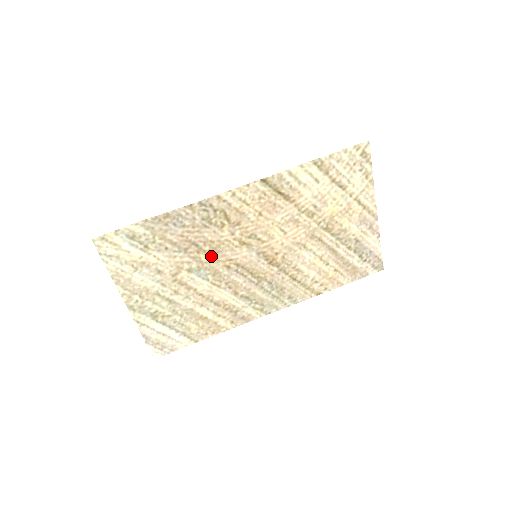
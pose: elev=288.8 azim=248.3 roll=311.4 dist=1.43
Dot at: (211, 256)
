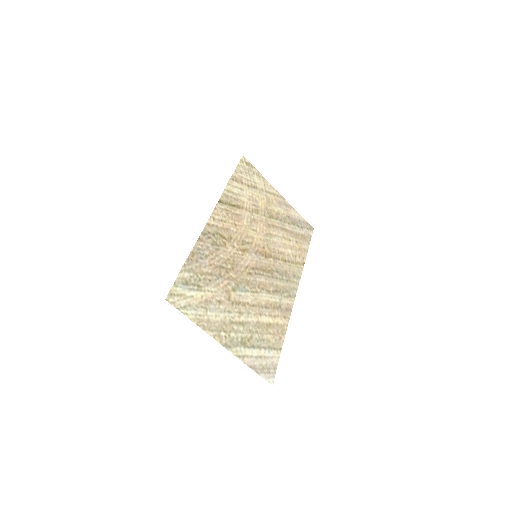
Dot at: (236, 271)
